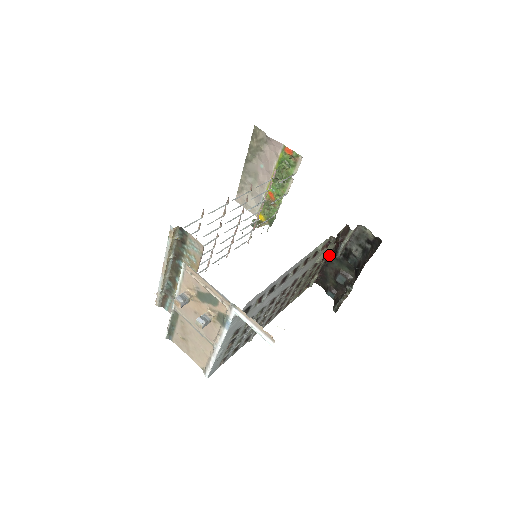
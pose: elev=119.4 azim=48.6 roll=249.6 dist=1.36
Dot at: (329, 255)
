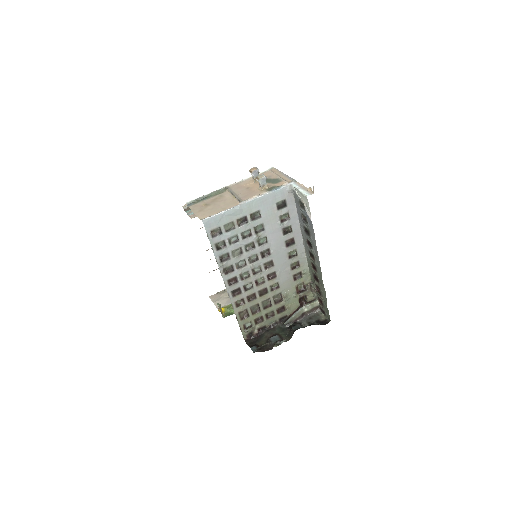
Dot at: (278, 322)
